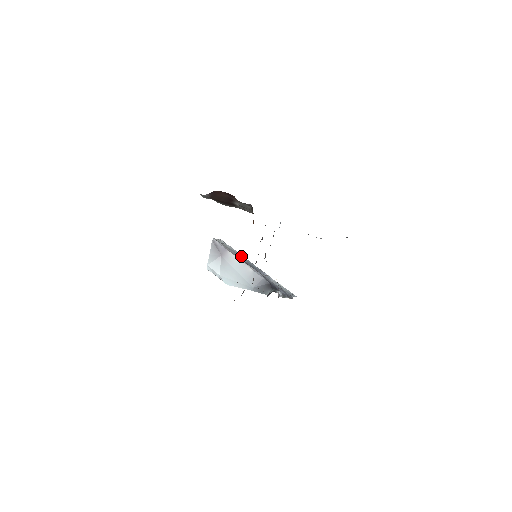
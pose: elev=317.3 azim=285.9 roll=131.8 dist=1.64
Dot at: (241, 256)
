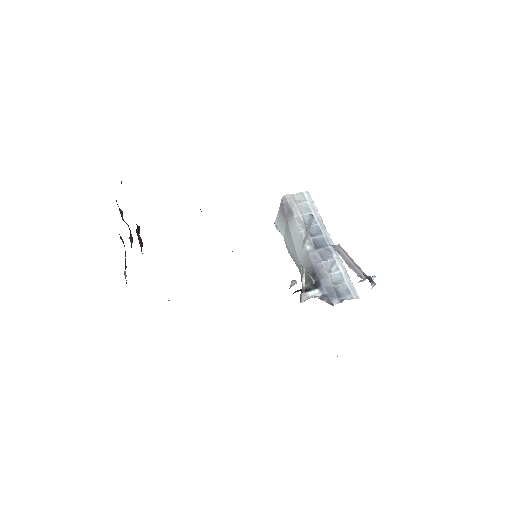
Dot at: (317, 222)
